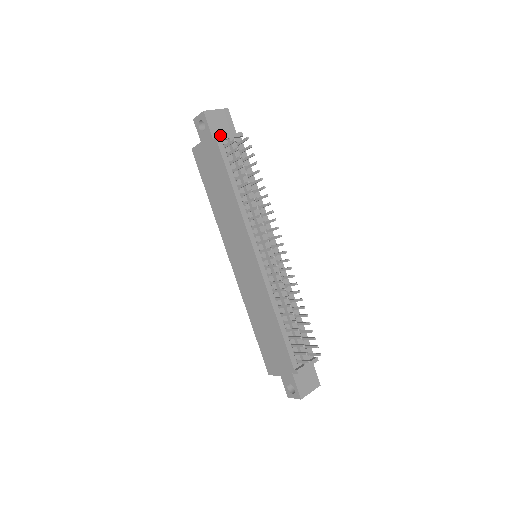
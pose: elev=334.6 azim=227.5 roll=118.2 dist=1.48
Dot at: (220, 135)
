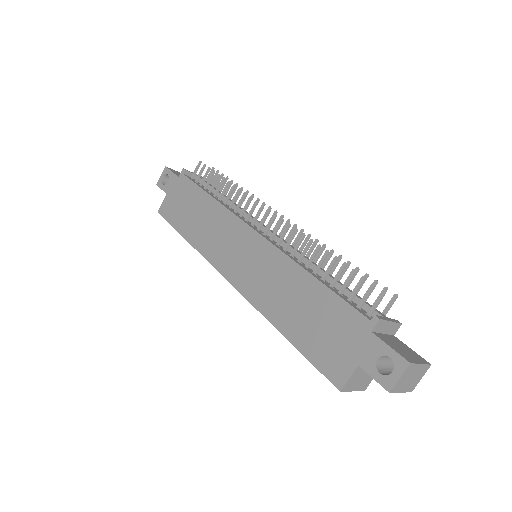
Dot at: (185, 169)
